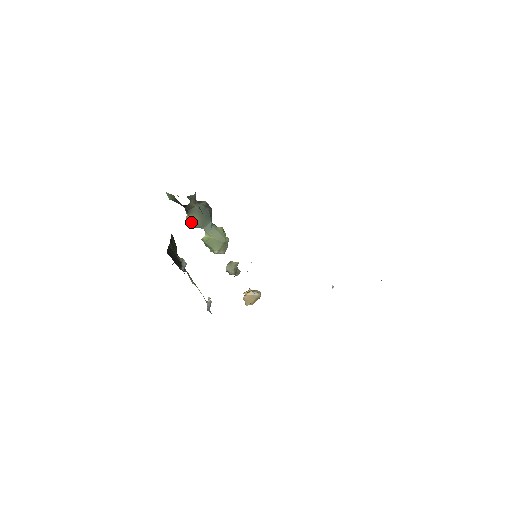
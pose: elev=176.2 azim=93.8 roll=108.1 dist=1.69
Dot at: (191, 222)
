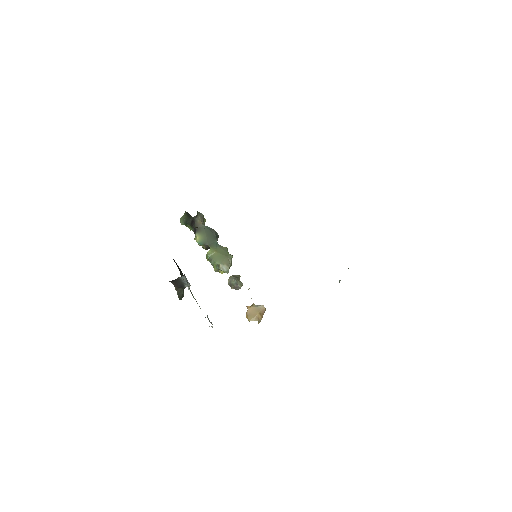
Dot at: (198, 239)
